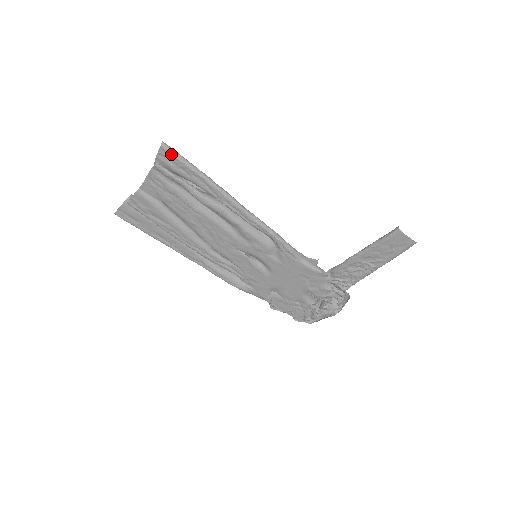
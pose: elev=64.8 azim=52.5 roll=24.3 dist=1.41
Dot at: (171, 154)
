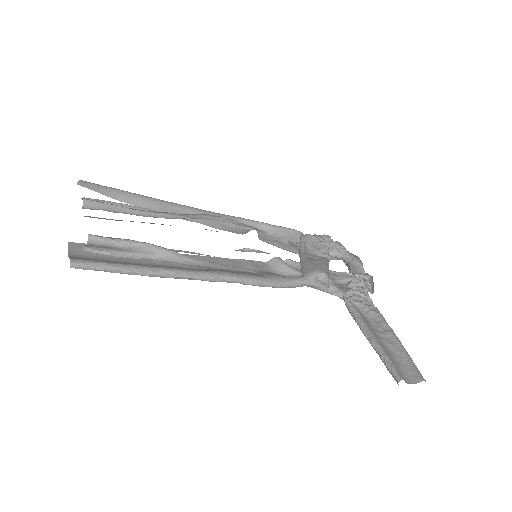
Dot at: (90, 269)
